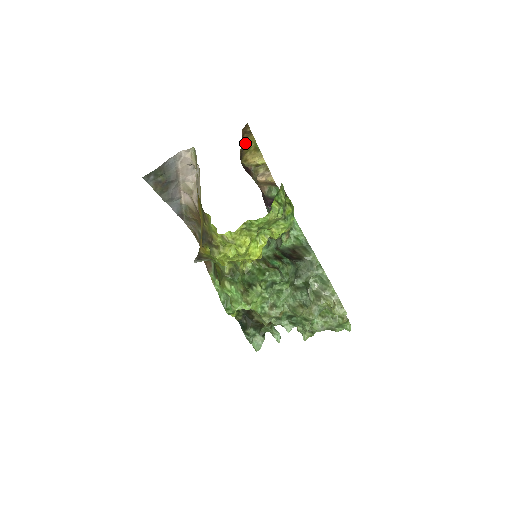
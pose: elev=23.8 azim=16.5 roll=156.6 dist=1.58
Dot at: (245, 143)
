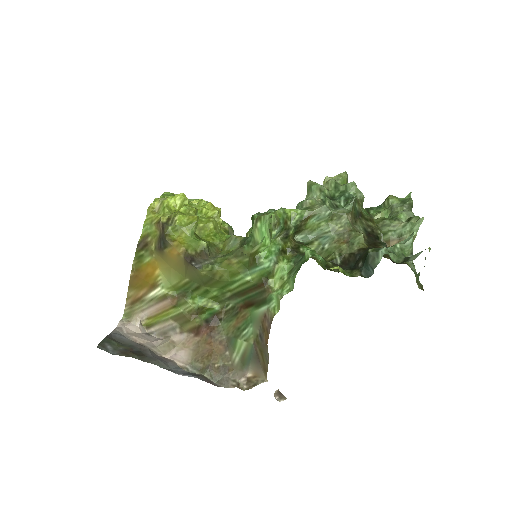
Dot at: occluded
